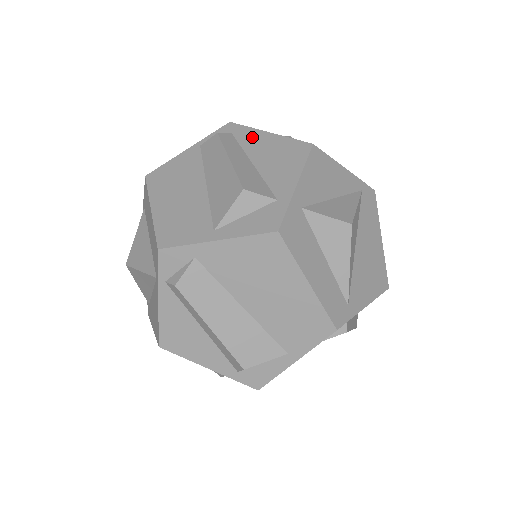
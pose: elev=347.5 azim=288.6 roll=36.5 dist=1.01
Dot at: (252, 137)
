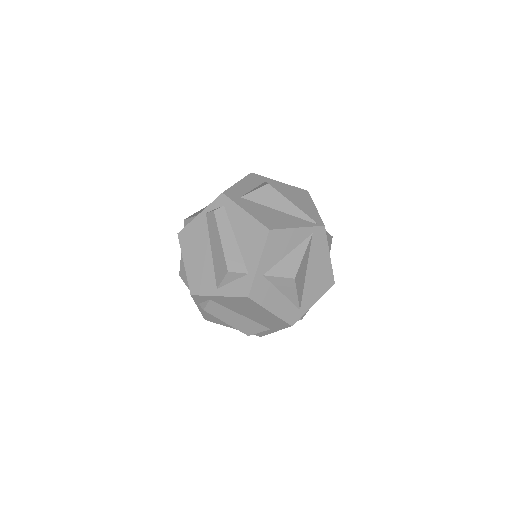
Dot at: (235, 213)
